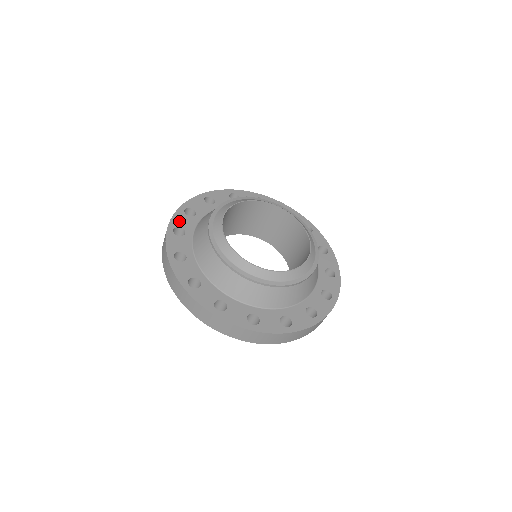
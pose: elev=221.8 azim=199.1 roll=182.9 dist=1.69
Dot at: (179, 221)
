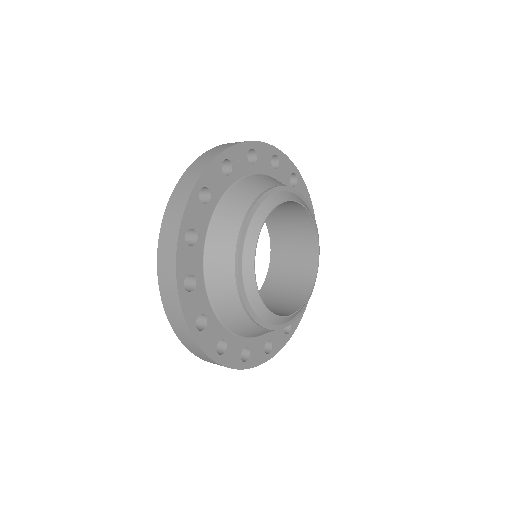
Dot at: (185, 264)
